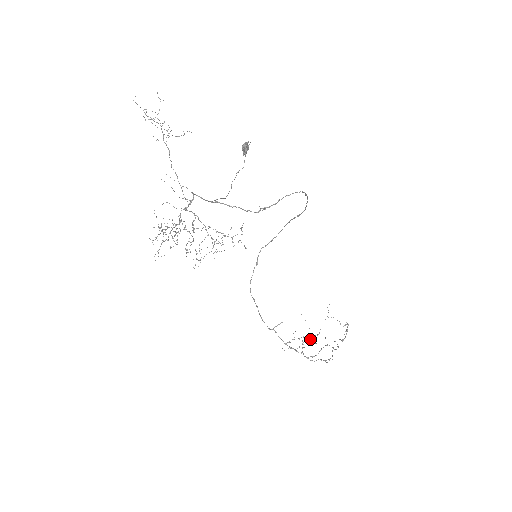
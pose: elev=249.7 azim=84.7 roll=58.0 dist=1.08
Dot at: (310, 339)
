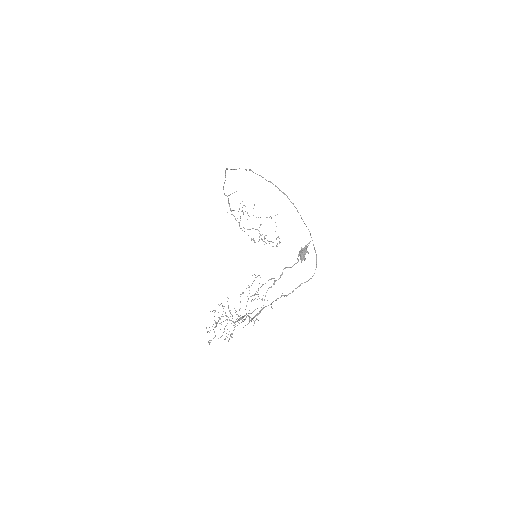
Dot at: occluded
